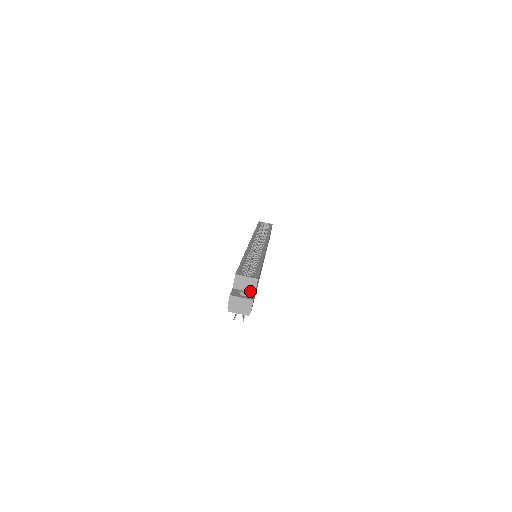
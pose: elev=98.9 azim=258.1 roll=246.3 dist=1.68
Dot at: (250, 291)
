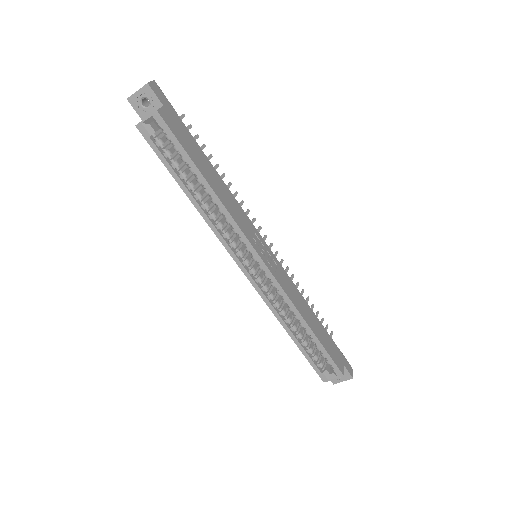
Dot at: occluded
